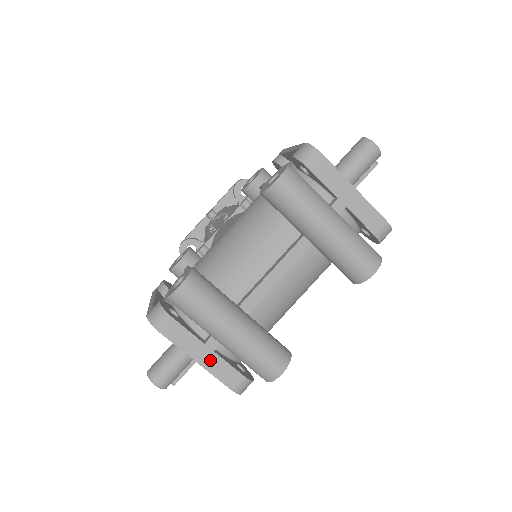
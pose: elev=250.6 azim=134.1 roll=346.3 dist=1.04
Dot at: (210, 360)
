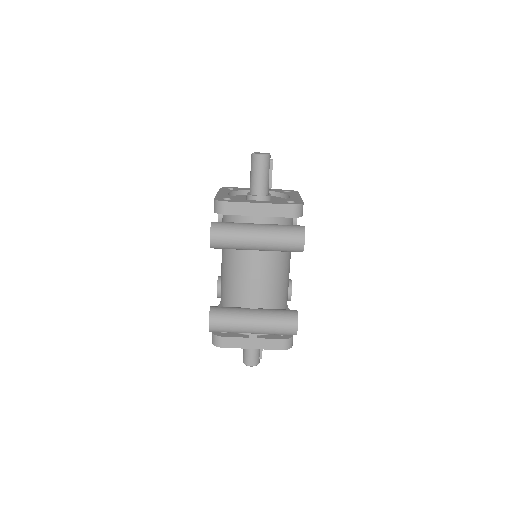
Dot at: (258, 343)
